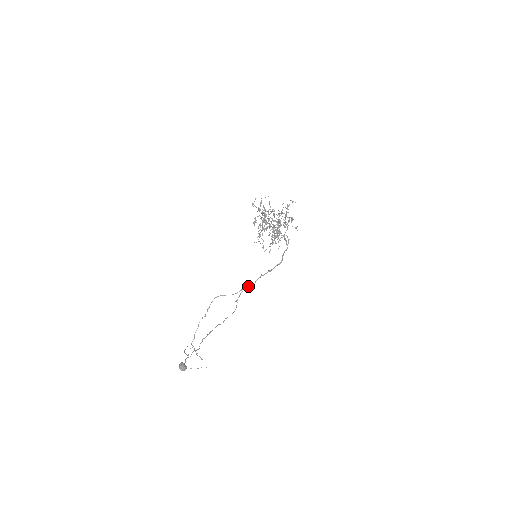
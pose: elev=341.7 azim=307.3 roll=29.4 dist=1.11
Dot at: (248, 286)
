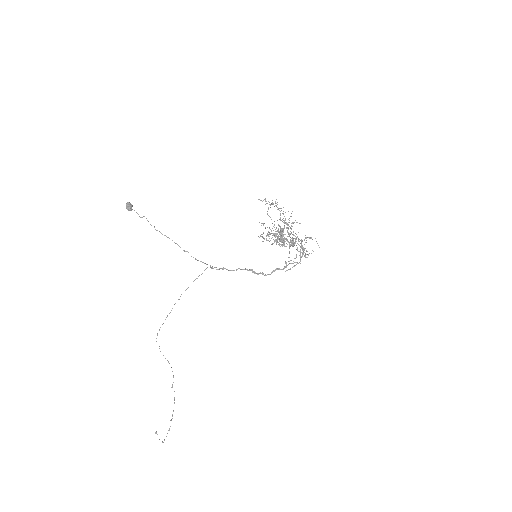
Dot at: (230, 270)
